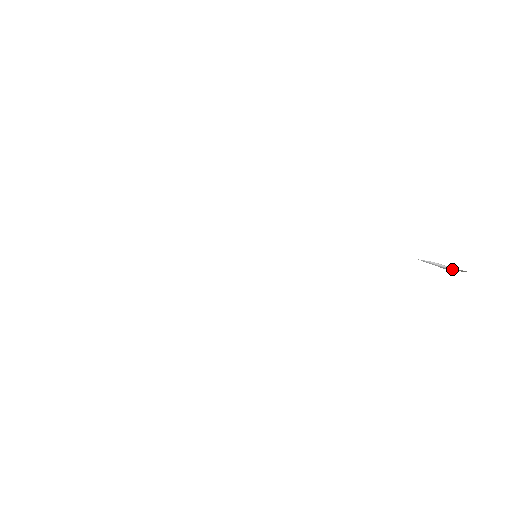
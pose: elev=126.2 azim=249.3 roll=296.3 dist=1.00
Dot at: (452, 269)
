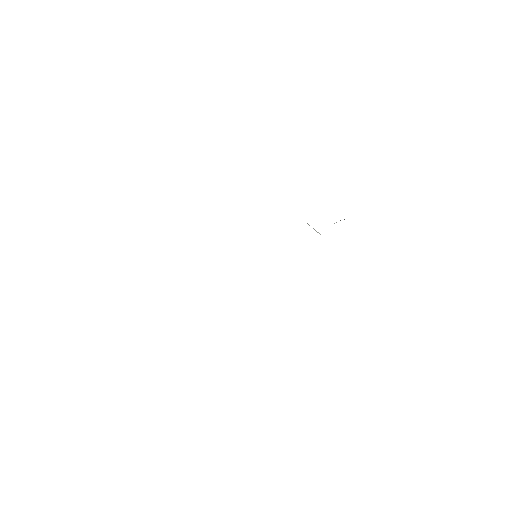
Dot at: occluded
